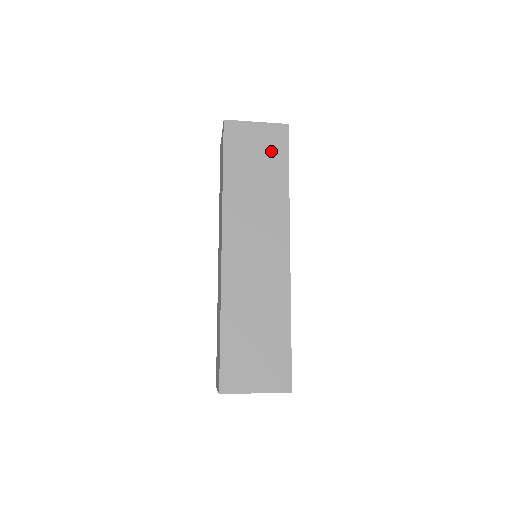
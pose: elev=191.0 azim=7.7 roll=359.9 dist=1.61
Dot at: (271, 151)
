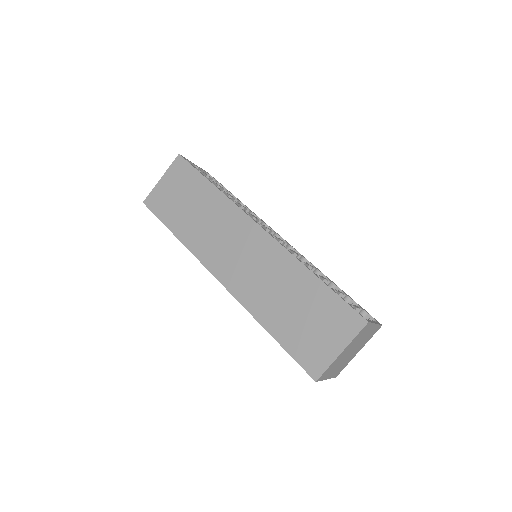
Dot at: (185, 183)
